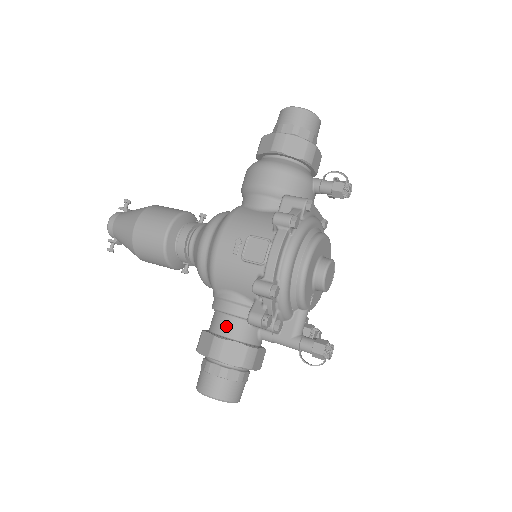
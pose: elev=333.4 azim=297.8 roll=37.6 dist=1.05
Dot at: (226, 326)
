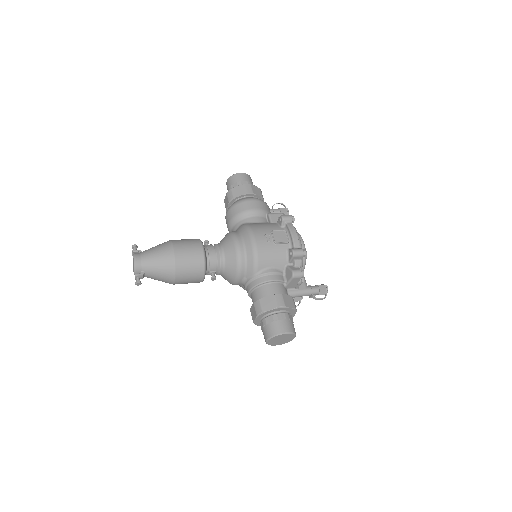
Dot at: (275, 289)
